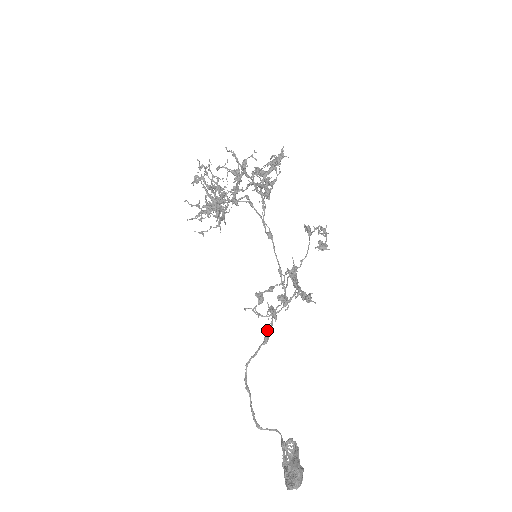
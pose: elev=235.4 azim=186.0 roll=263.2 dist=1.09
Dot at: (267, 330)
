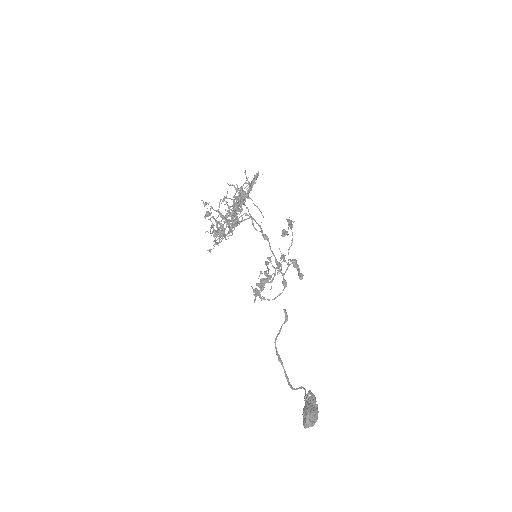
Dot at: (284, 311)
